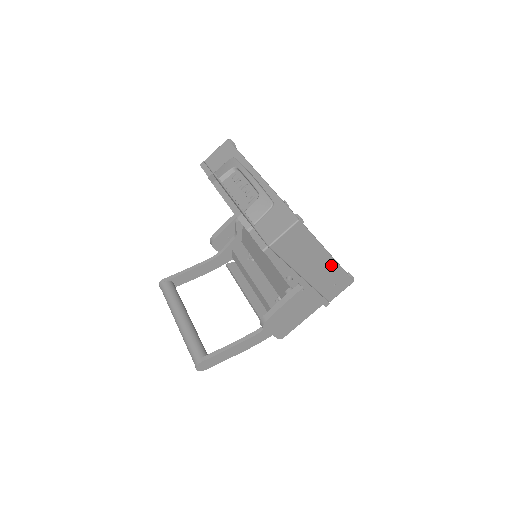
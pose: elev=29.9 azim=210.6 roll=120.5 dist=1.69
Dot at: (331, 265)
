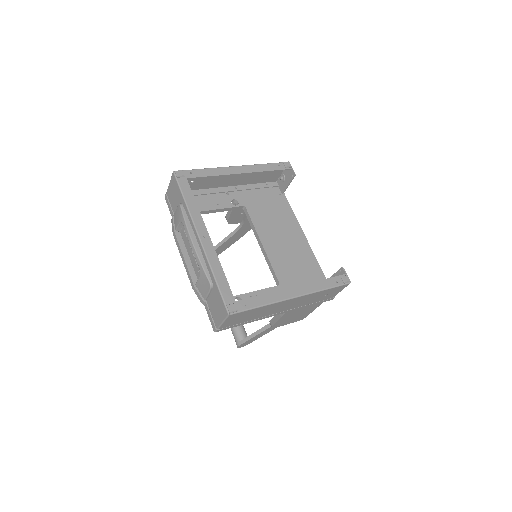
Dot at: (305, 297)
